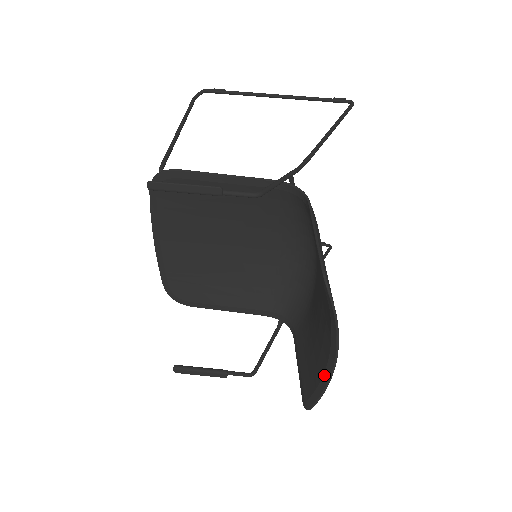
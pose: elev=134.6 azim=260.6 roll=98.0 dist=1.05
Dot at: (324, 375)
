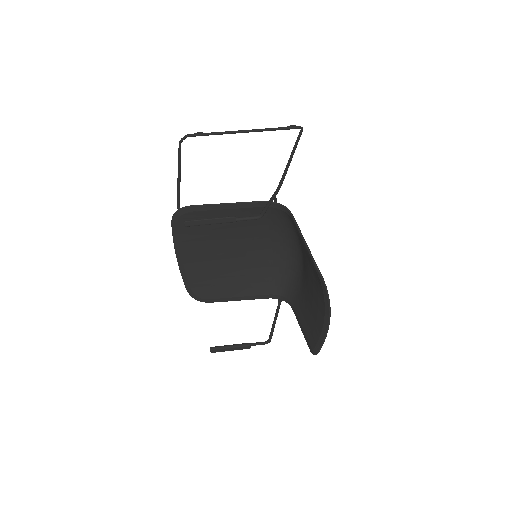
Dot at: (323, 328)
